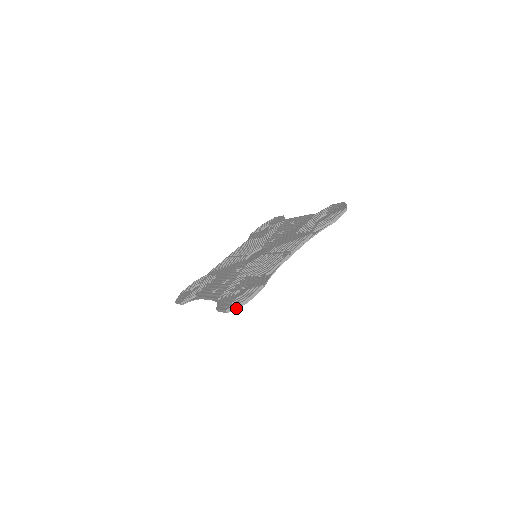
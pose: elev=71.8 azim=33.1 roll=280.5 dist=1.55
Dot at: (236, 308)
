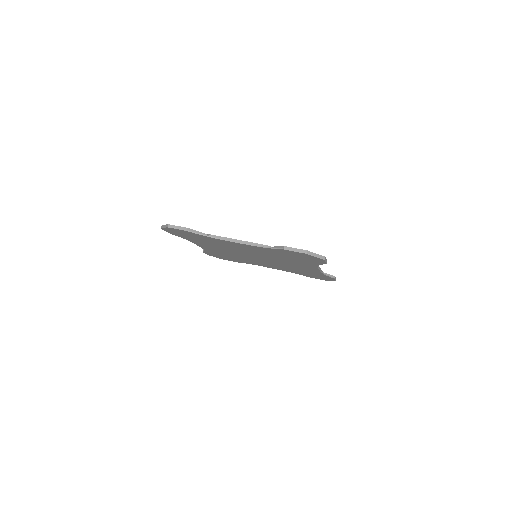
Dot at: (315, 256)
